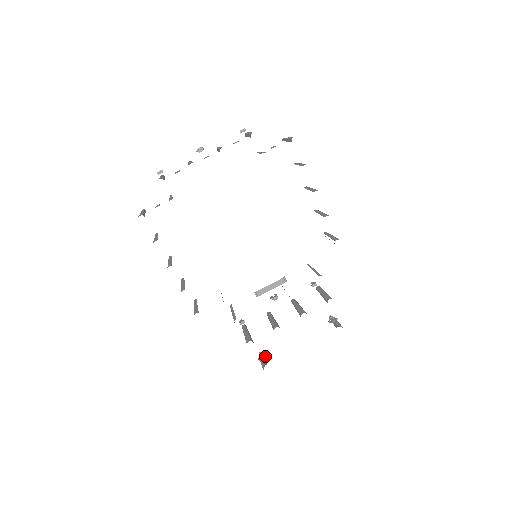
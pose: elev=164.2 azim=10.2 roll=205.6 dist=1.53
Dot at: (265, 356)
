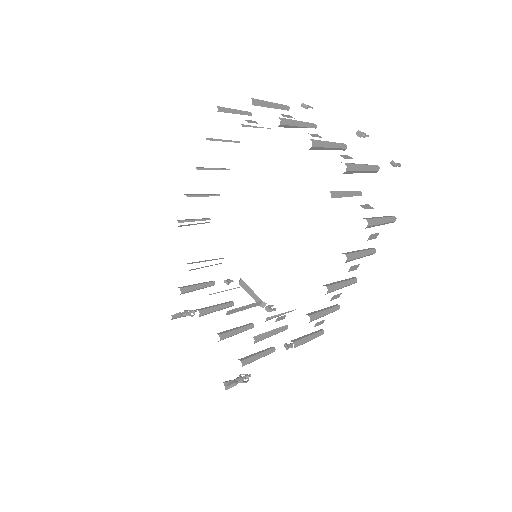
Dot at: (191, 316)
